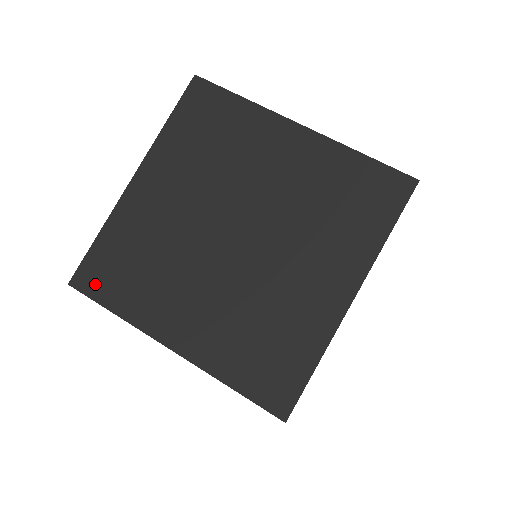
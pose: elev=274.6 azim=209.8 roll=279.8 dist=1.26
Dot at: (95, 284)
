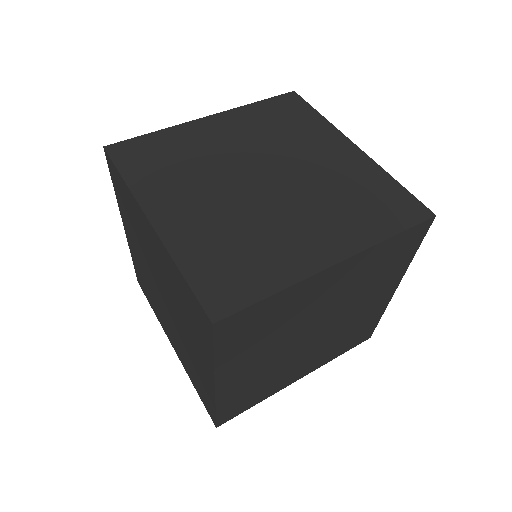
Dot at: (125, 156)
